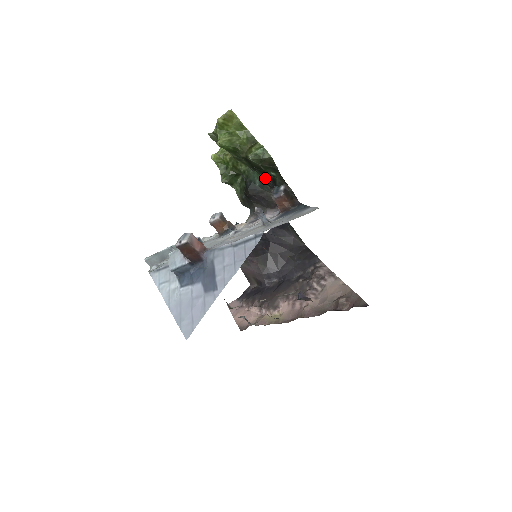
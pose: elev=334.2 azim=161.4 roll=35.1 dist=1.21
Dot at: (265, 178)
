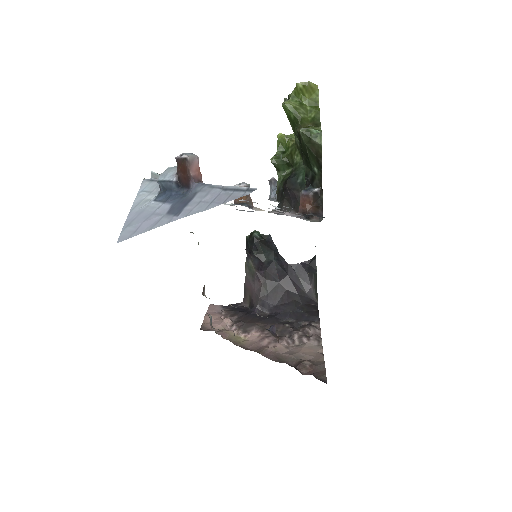
Dot at: (307, 172)
